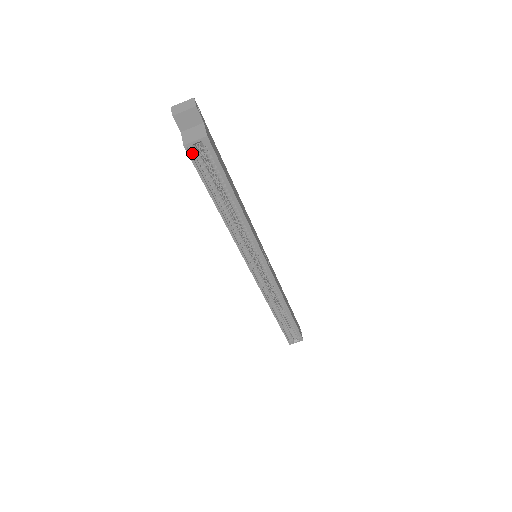
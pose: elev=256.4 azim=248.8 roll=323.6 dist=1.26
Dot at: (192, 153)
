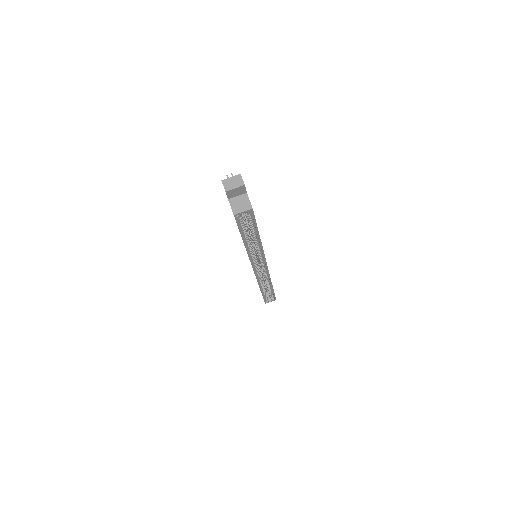
Dot at: (237, 217)
